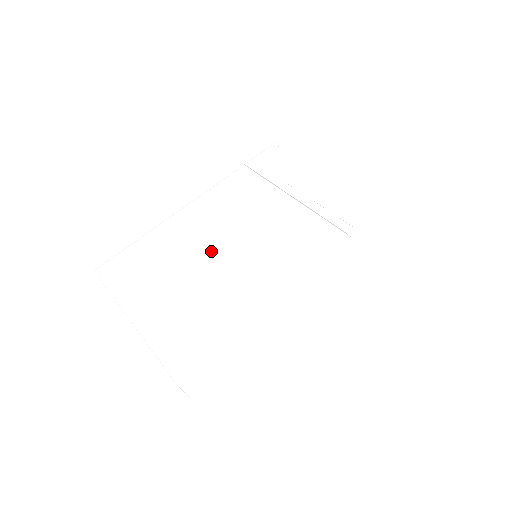
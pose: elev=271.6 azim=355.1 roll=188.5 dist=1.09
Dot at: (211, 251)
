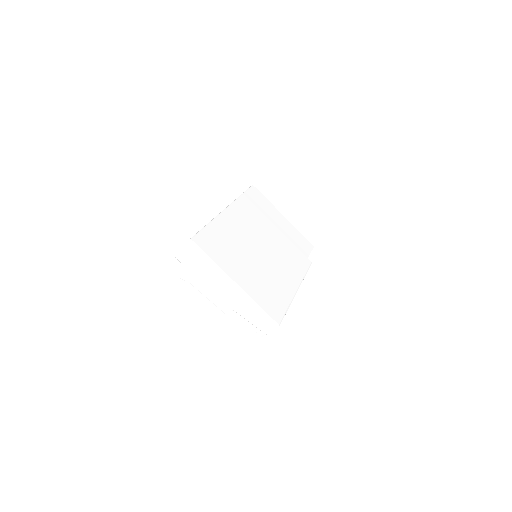
Dot at: (255, 248)
